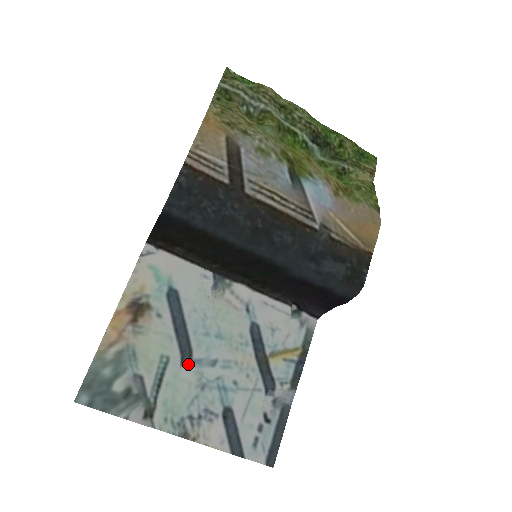
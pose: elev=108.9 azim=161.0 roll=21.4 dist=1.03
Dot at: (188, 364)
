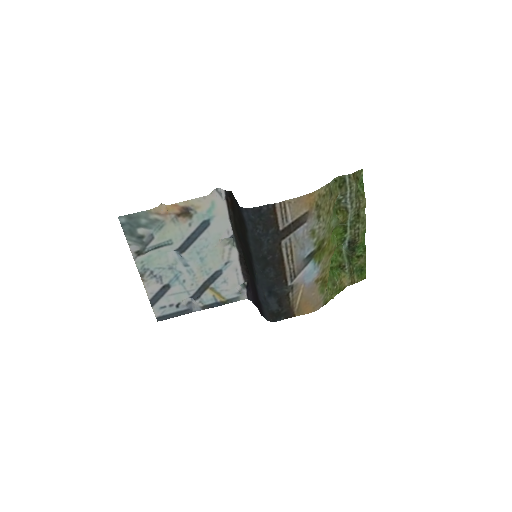
Dot at: occluded
